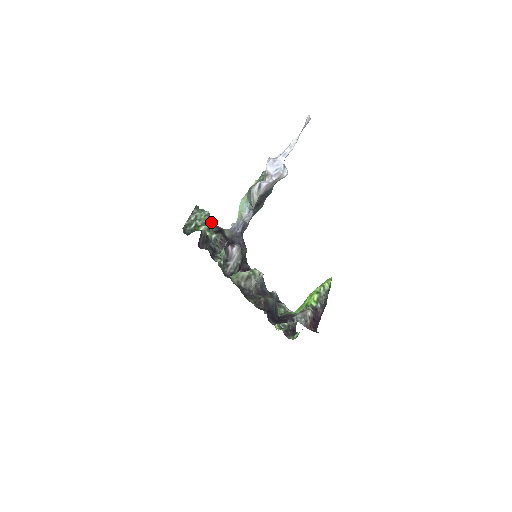
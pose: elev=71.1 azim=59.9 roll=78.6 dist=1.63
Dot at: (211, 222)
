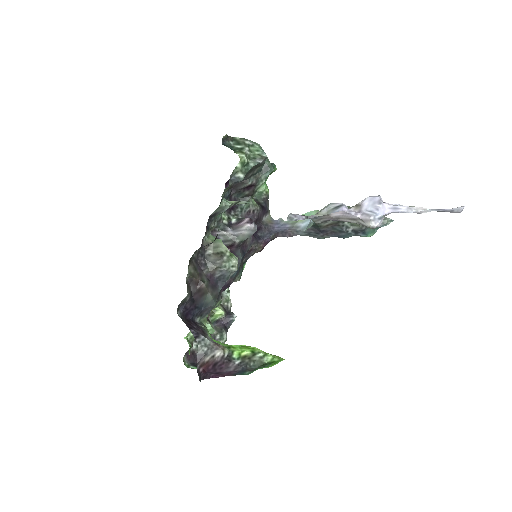
Dot at: (256, 164)
